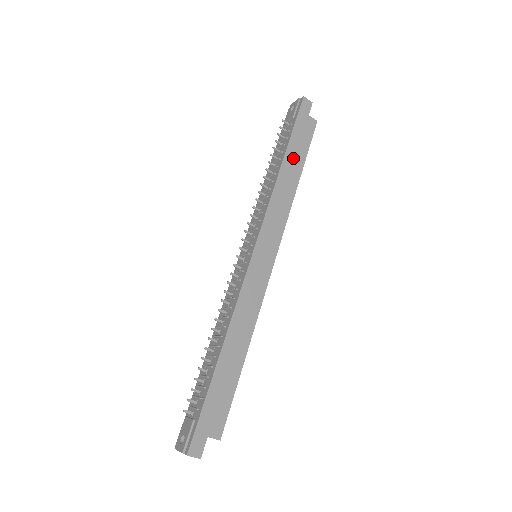
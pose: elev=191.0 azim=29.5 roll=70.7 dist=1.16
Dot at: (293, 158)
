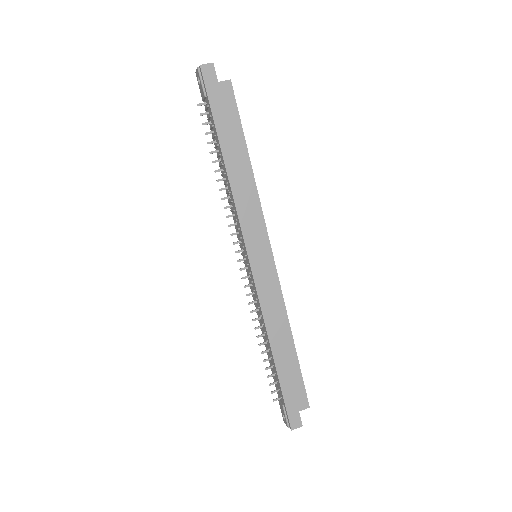
Dot at: (231, 146)
